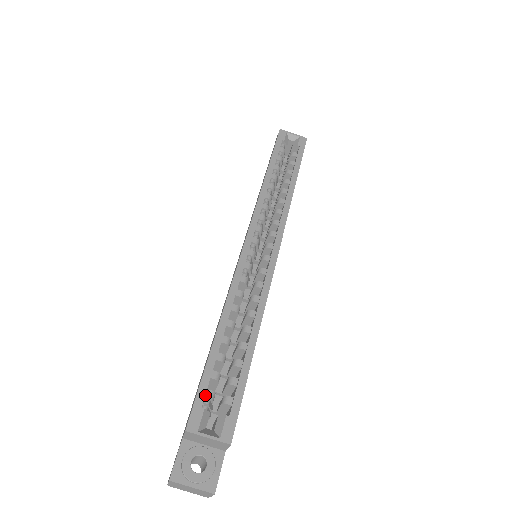
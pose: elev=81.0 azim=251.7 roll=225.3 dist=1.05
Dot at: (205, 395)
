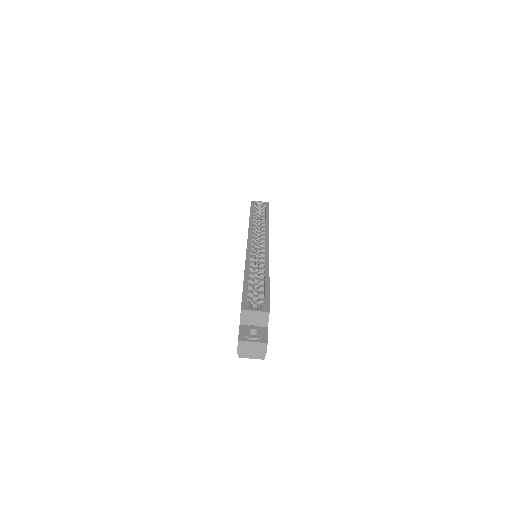
Dot at: (247, 298)
